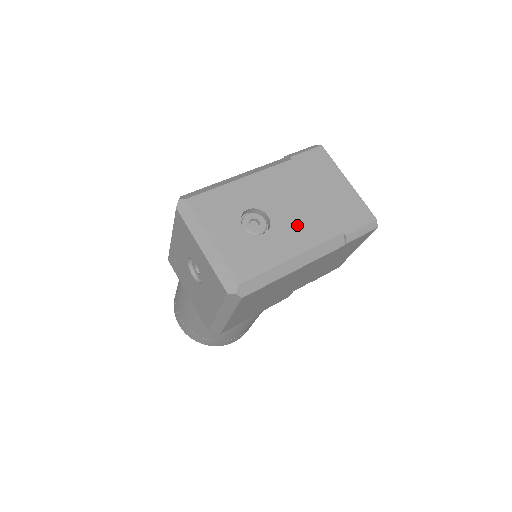
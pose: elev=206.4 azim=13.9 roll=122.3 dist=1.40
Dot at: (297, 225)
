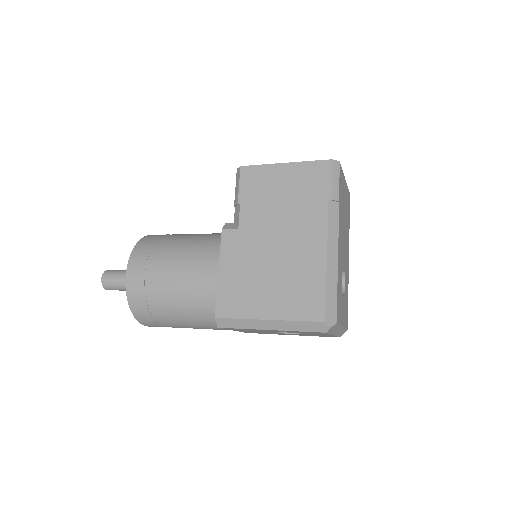
Dot at: (346, 255)
